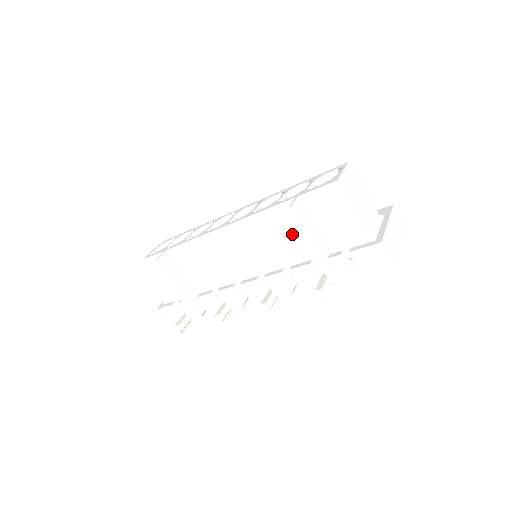
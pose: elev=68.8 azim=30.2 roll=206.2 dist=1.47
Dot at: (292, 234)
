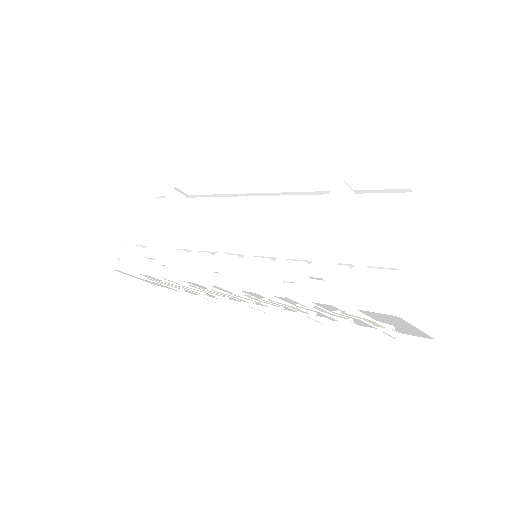
Dot at: (315, 226)
